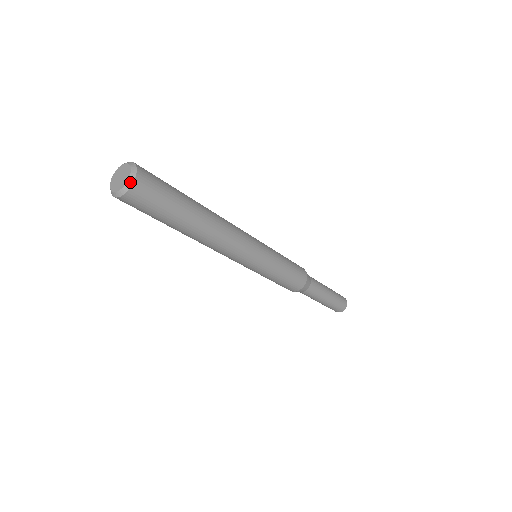
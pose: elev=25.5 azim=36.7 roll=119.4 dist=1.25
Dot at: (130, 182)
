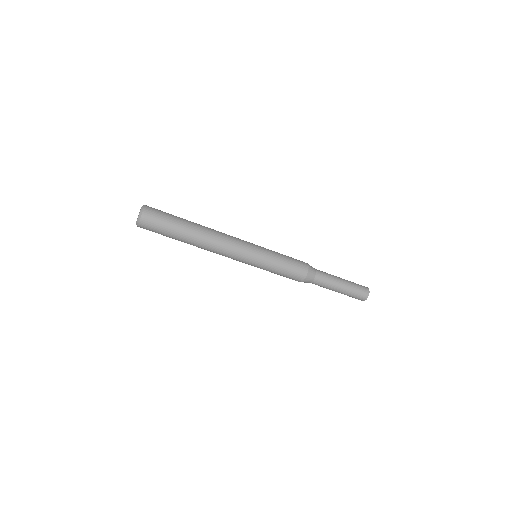
Dot at: (141, 211)
